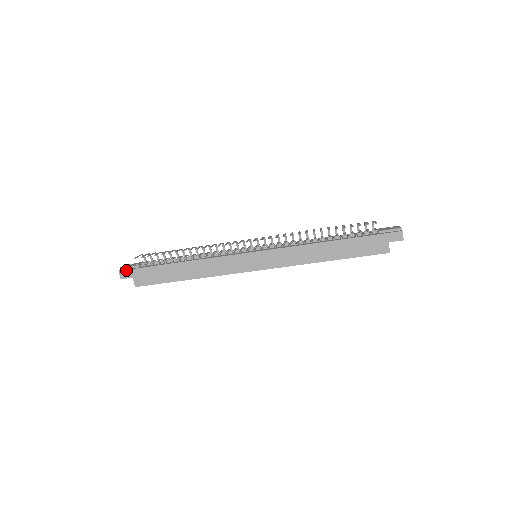
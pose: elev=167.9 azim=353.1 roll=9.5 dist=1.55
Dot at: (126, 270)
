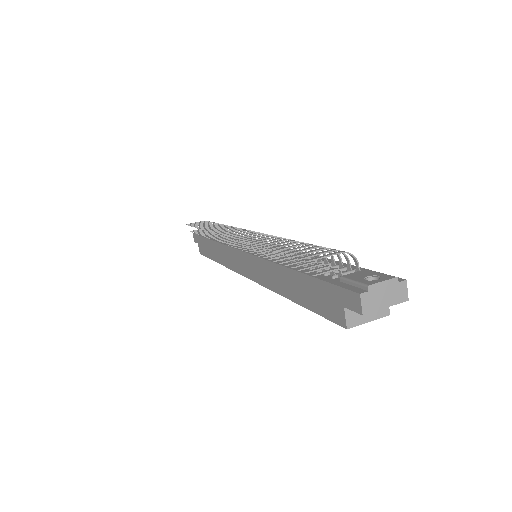
Dot at: (195, 234)
